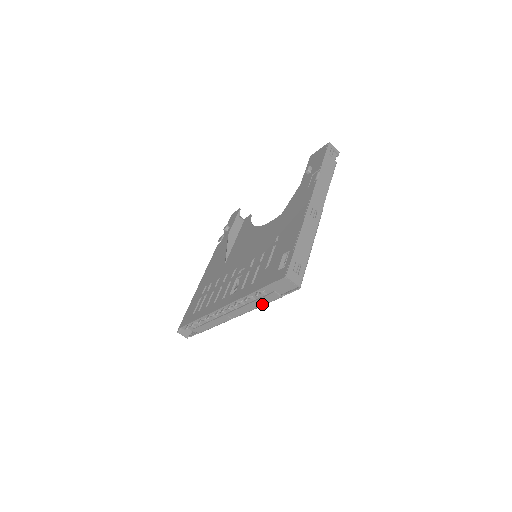
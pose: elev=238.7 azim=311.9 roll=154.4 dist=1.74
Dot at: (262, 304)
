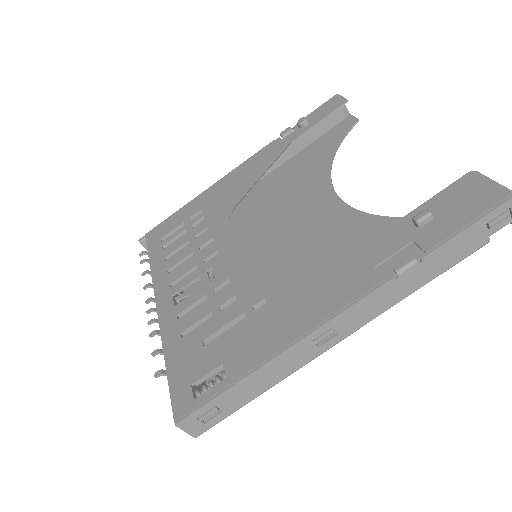
Dot at: occluded
